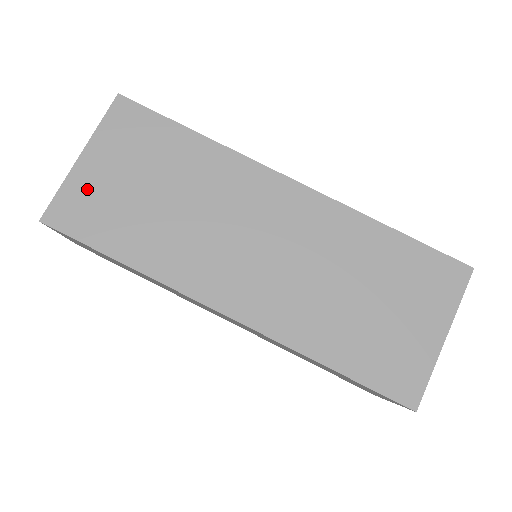
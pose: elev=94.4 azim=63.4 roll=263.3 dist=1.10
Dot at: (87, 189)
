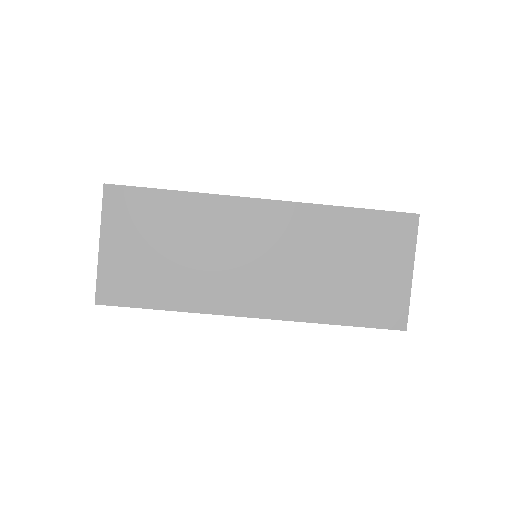
Dot at: (117, 268)
